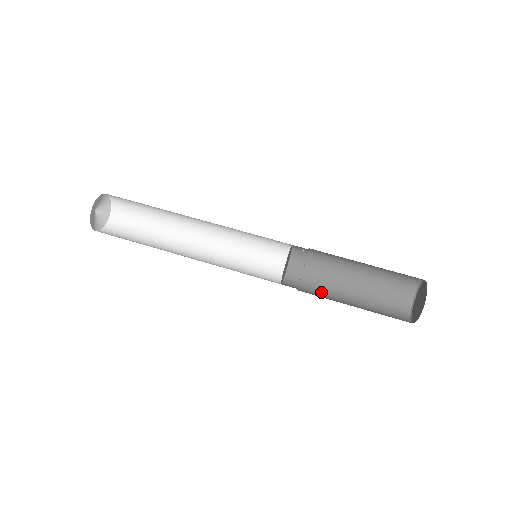
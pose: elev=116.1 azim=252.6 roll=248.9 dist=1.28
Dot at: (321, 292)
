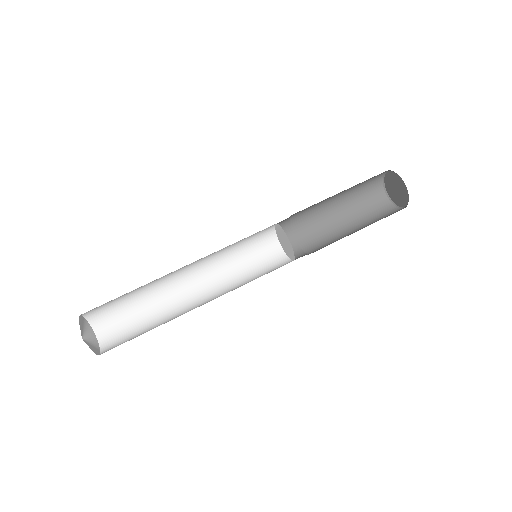
Dot at: (314, 228)
